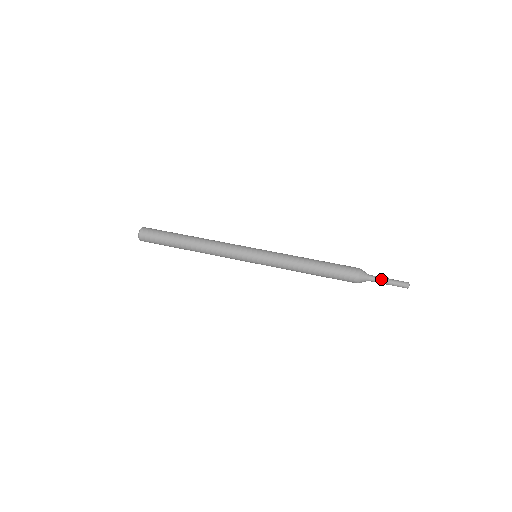
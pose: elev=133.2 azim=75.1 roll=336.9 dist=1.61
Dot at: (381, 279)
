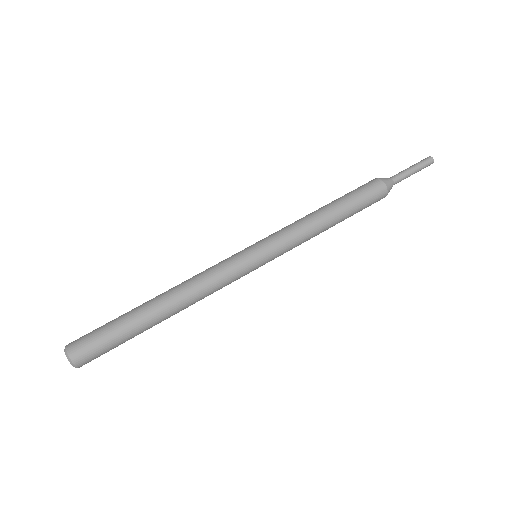
Dot at: (406, 175)
